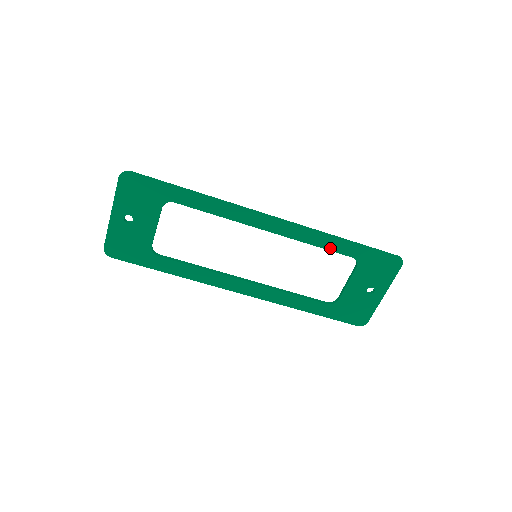
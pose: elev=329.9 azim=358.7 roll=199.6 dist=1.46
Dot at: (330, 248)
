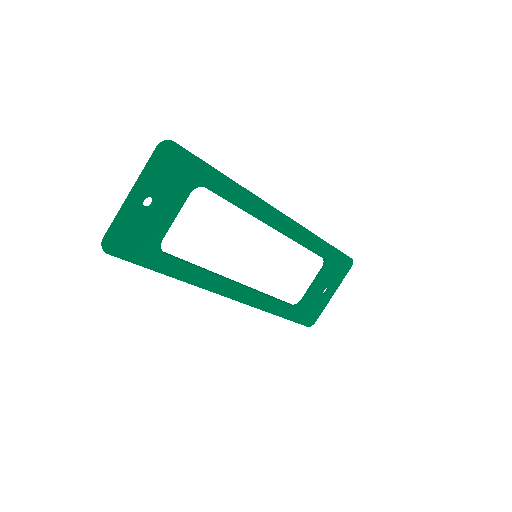
Dot at: (313, 249)
